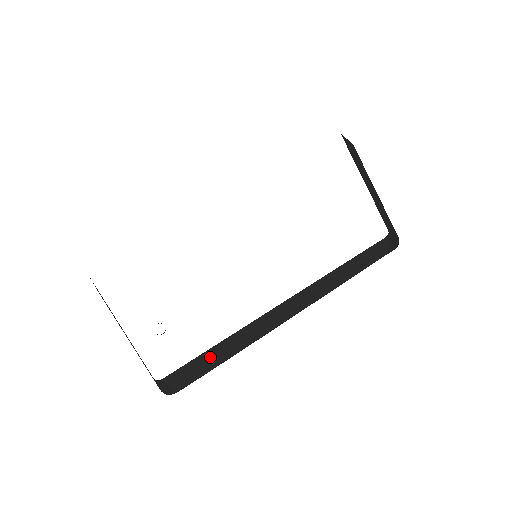
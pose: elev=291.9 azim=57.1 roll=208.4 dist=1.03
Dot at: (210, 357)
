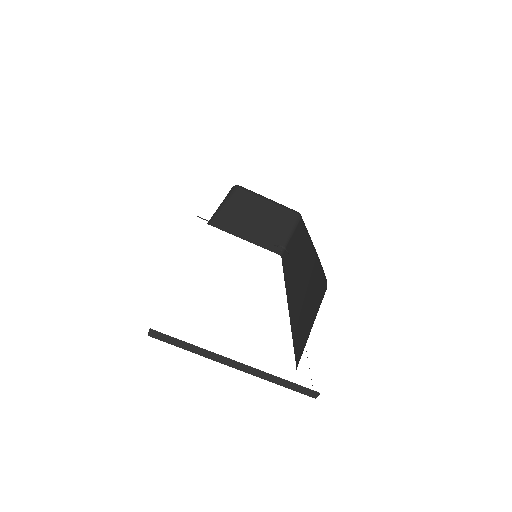
Dot at: (305, 309)
